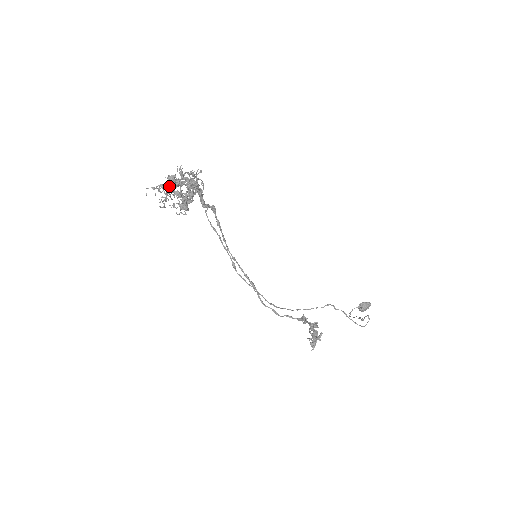
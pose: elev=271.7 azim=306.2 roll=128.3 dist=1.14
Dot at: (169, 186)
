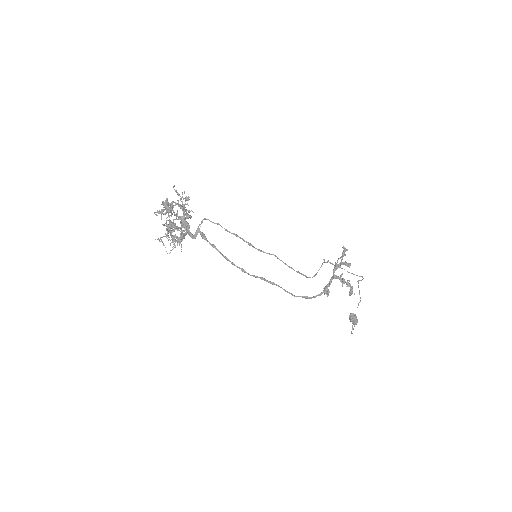
Dot at: (161, 240)
